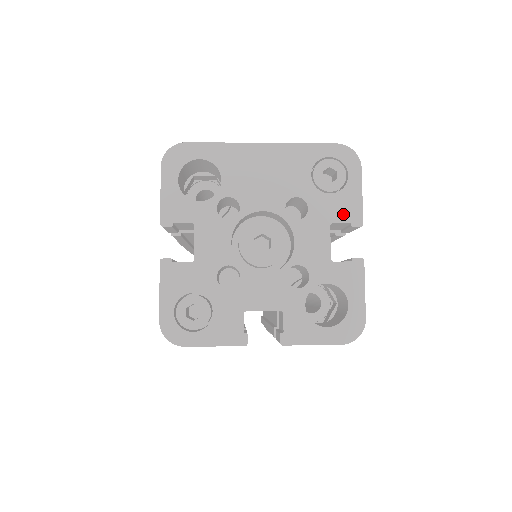
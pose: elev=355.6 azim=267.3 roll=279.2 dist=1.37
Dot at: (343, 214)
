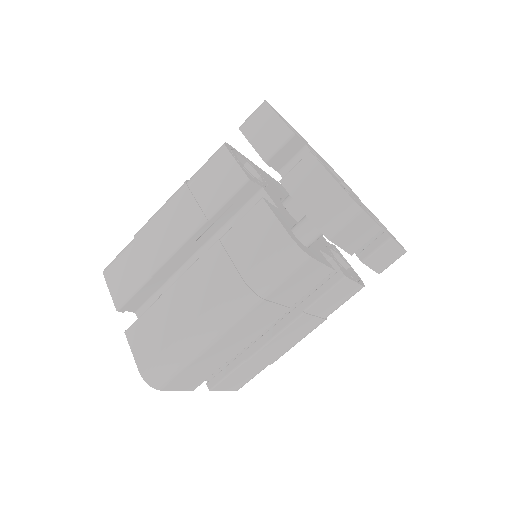
Dot at: occluded
